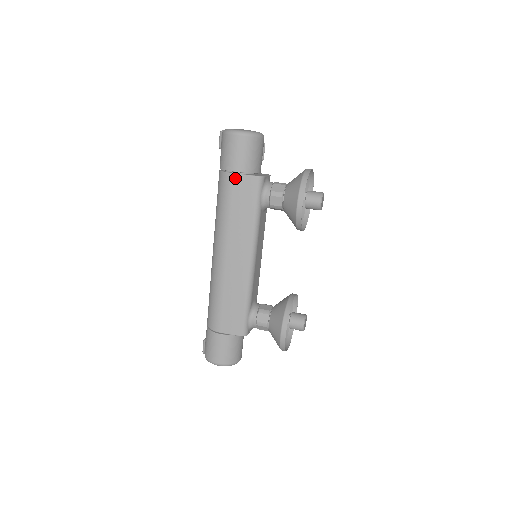
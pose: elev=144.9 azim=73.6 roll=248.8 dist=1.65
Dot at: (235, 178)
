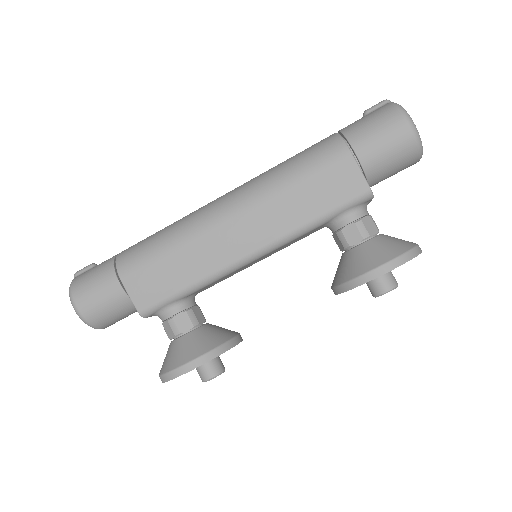
Dot at: (347, 160)
